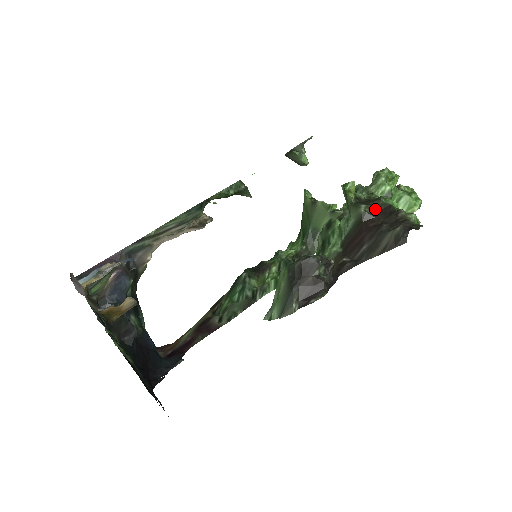
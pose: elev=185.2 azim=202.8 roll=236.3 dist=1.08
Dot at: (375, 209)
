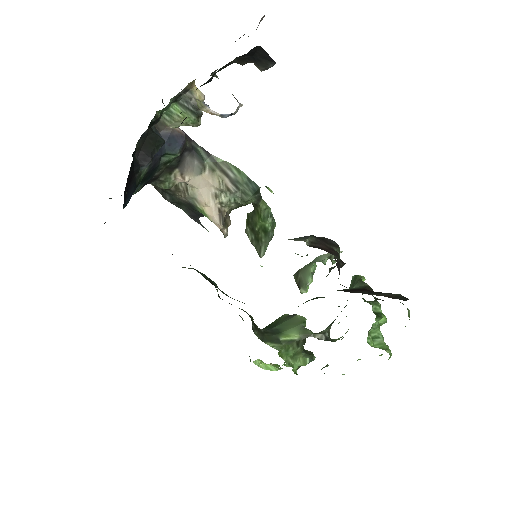
Dot at: (374, 298)
